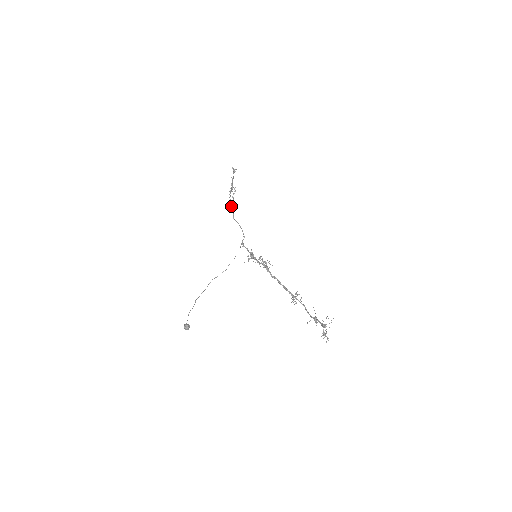
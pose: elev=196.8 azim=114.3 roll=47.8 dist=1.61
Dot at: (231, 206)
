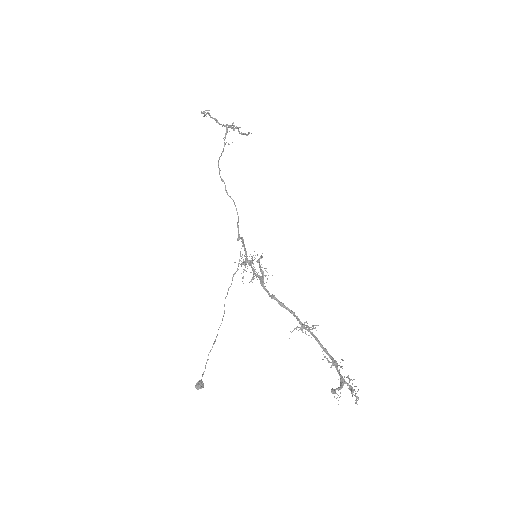
Dot at: occluded
